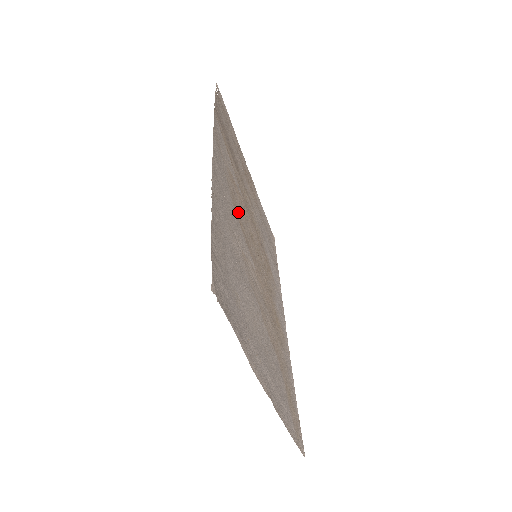
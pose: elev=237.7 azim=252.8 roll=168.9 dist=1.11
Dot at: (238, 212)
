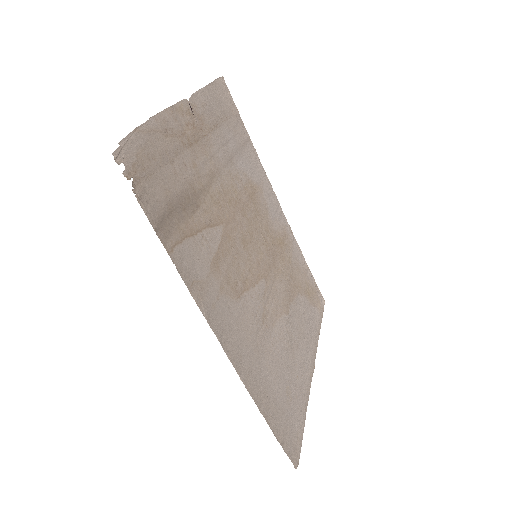
Dot at: (237, 280)
